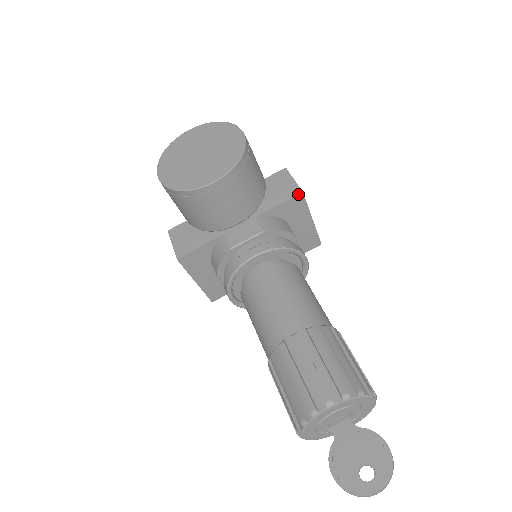
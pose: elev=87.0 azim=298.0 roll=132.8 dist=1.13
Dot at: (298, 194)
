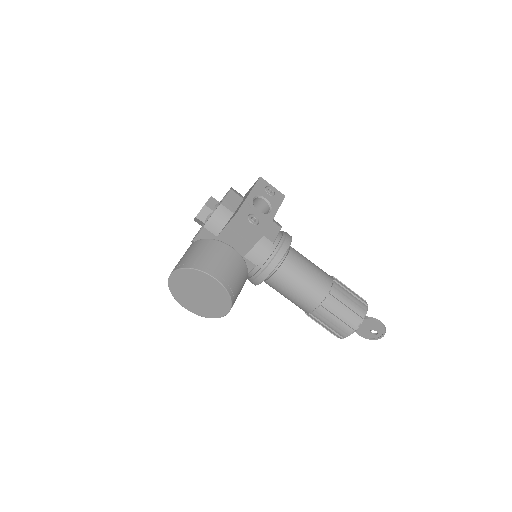
Dot at: occluded
